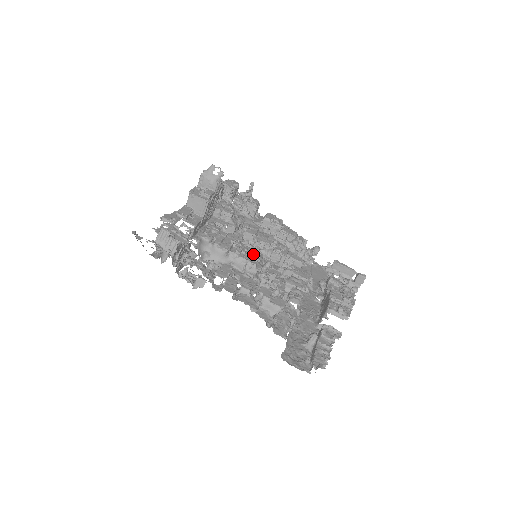
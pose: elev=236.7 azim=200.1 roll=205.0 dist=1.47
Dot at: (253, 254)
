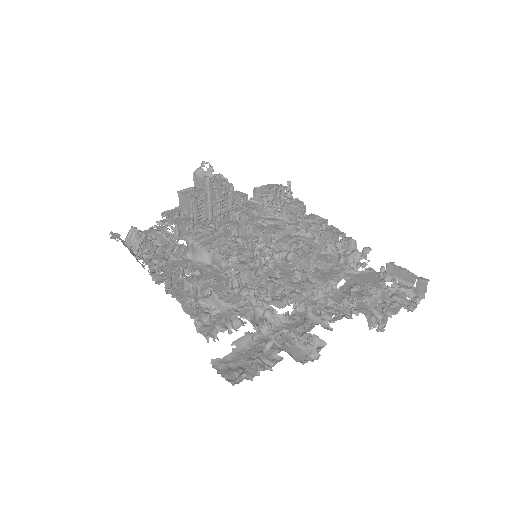
Dot at: (240, 251)
